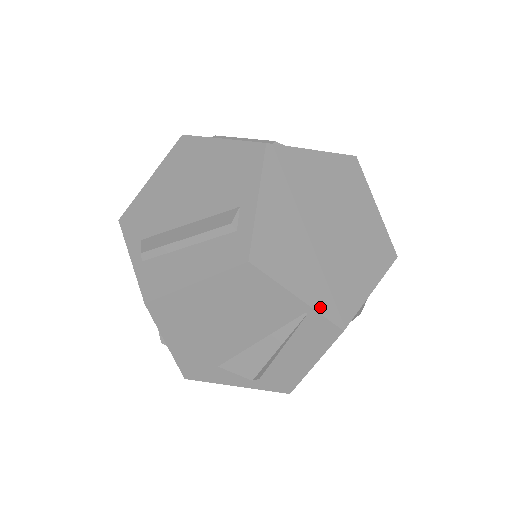
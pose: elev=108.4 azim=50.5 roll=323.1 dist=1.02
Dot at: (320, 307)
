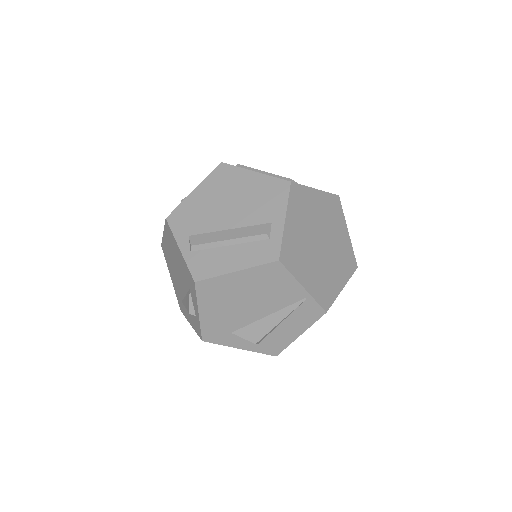
Dot at: (315, 295)
